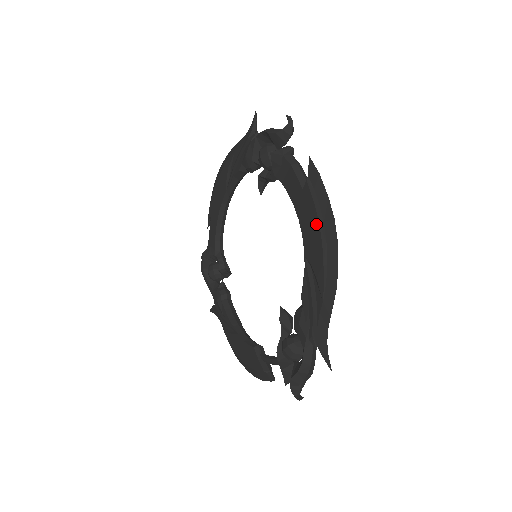
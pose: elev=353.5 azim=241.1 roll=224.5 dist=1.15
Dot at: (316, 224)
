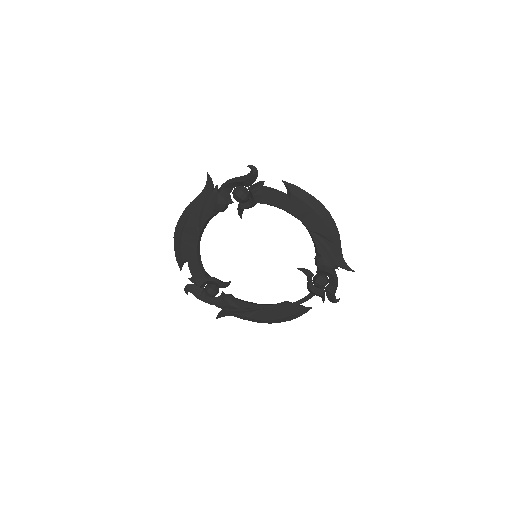
Dot at: (311, 211)
